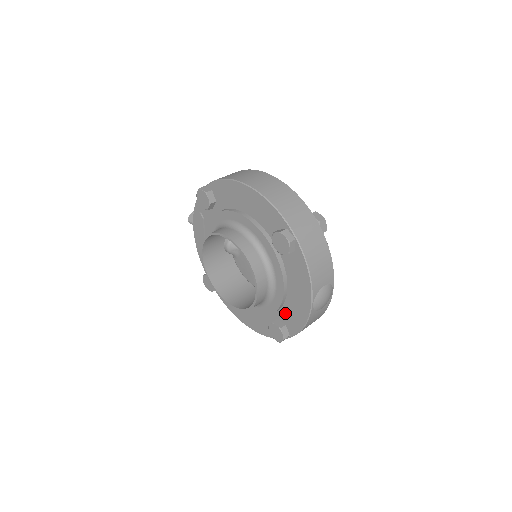
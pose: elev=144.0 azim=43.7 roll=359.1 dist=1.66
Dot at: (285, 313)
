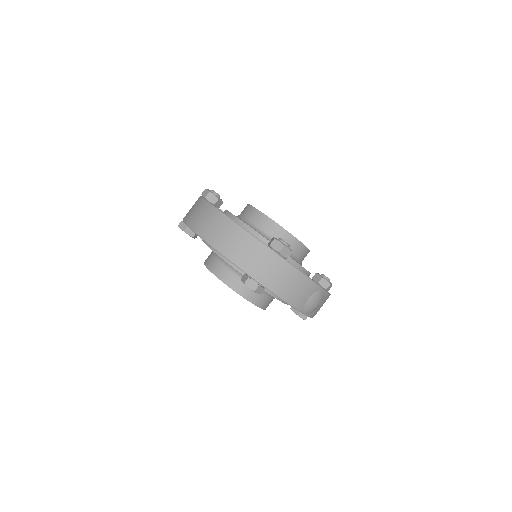
Dot at: occluded
